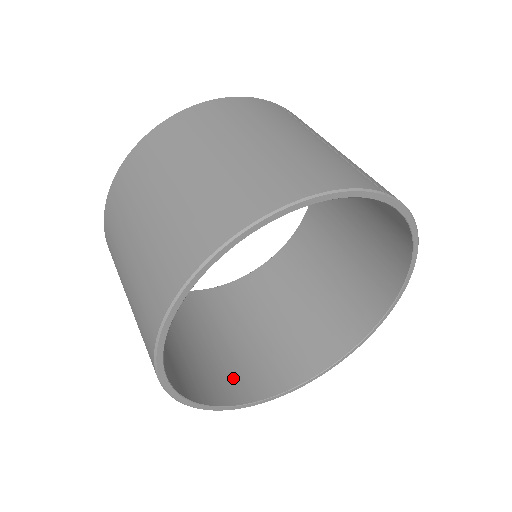
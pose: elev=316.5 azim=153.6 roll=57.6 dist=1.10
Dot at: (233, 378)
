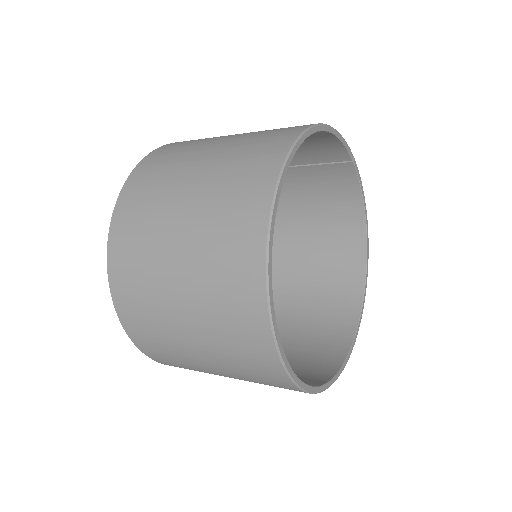
Dot at: occluded
